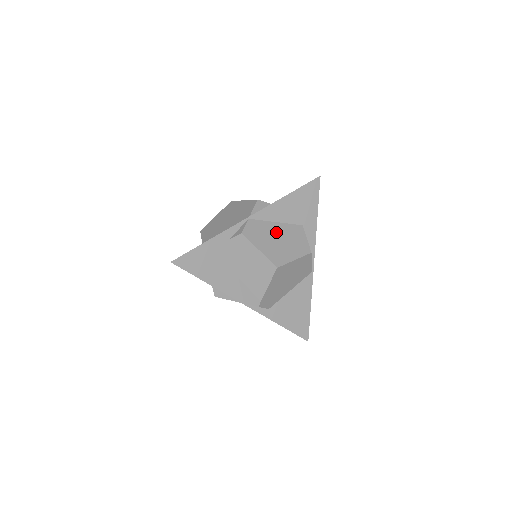
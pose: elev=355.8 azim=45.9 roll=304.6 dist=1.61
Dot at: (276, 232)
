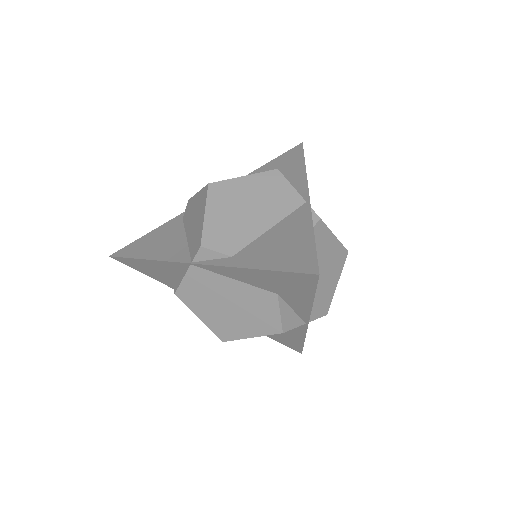
Dot at: occluded
